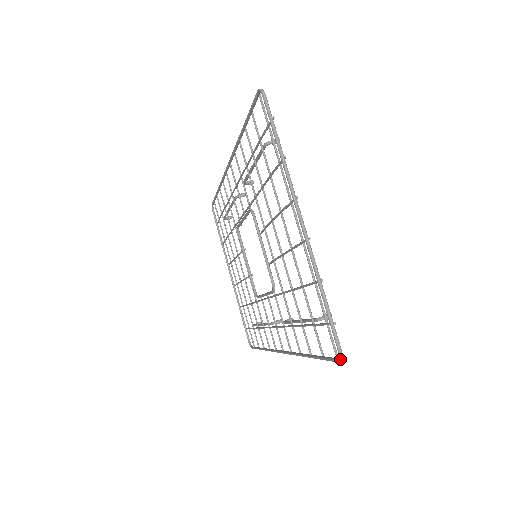
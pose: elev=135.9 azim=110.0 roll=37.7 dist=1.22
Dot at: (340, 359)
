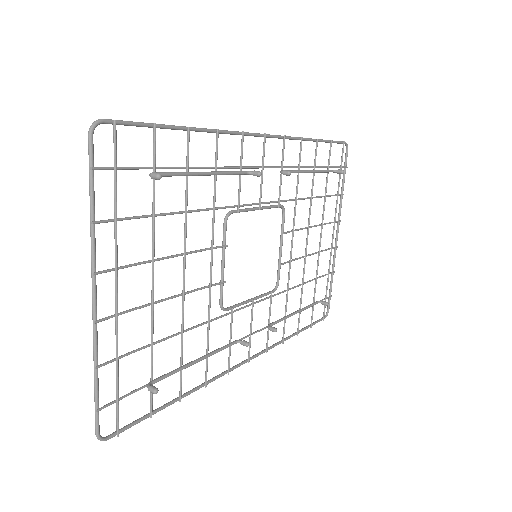
Dot at: (100, 439)
